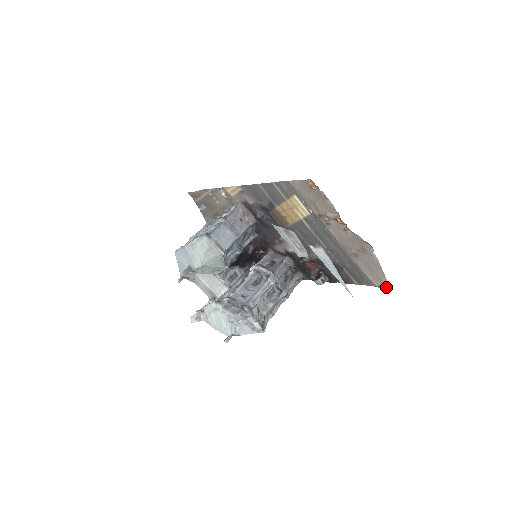
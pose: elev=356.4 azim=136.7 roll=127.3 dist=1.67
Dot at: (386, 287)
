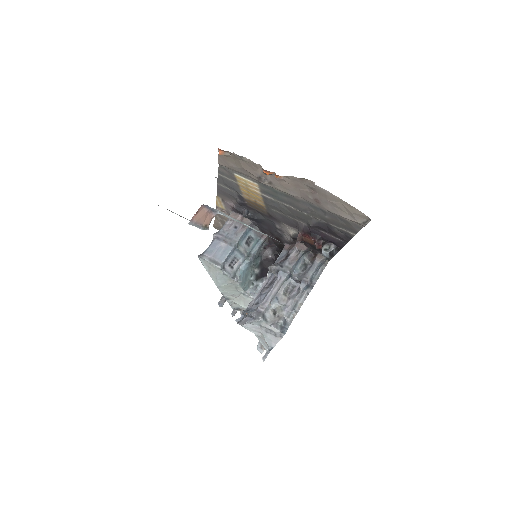
Dot at: (368, 220)
